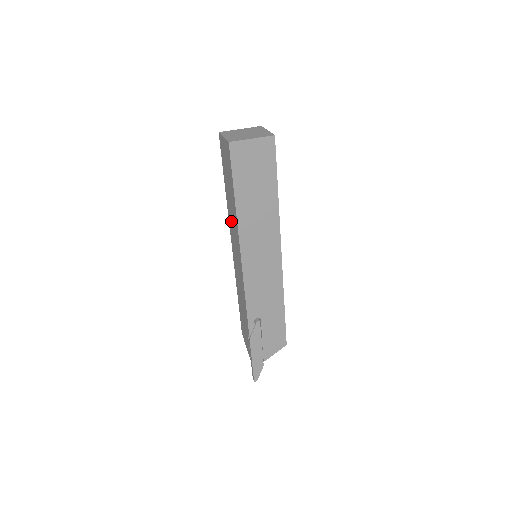
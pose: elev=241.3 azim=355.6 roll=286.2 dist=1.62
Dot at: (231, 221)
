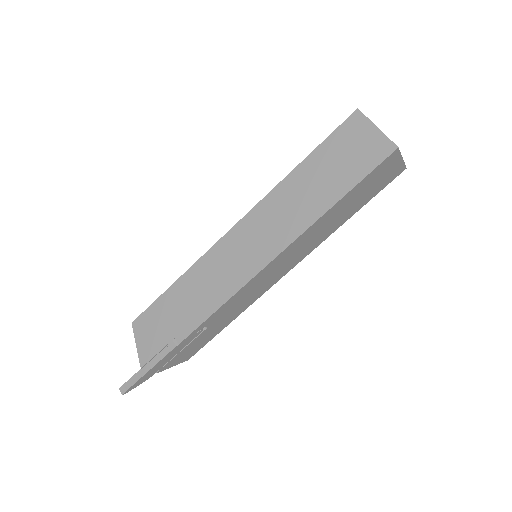
Dot at: (278, 206)
